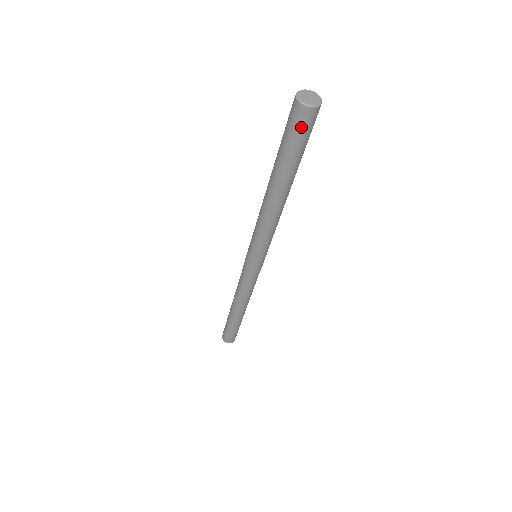
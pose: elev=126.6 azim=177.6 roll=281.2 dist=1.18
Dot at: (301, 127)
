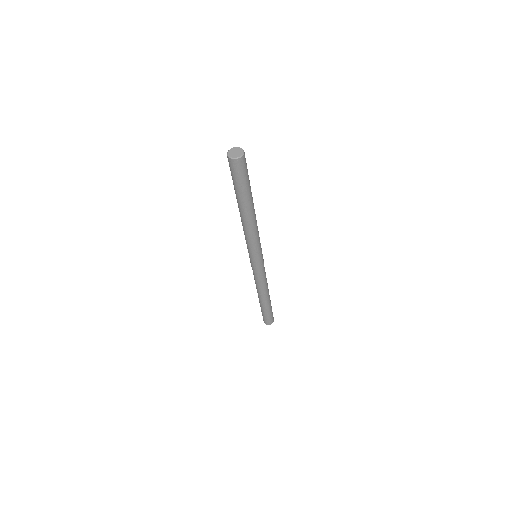
Dot at: (241, 170)
